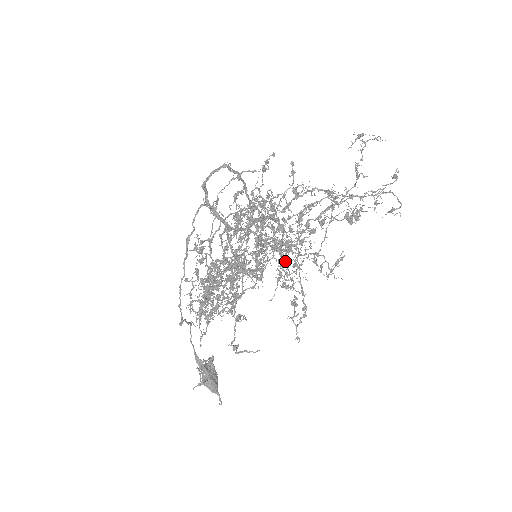
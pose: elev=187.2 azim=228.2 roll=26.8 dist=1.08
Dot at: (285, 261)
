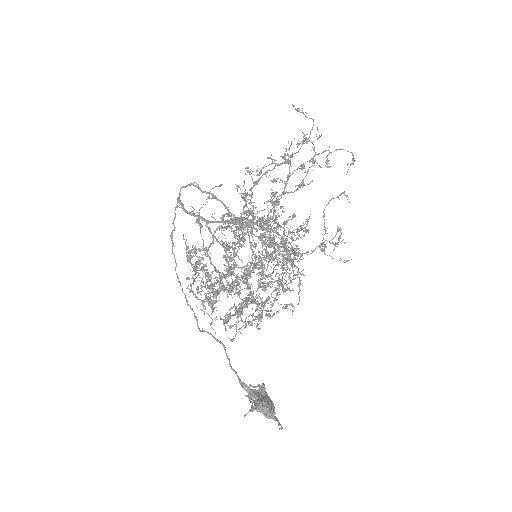
Dot at: occluded
